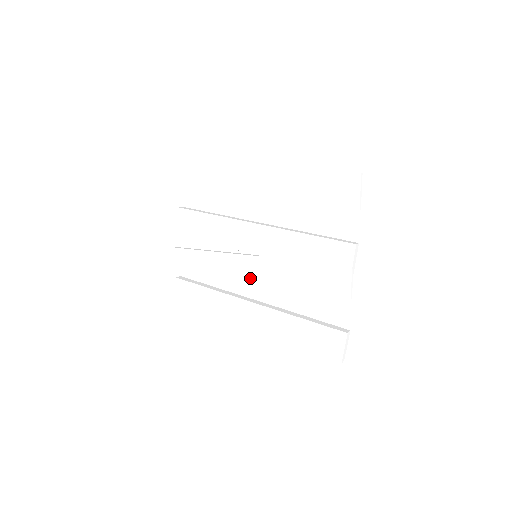
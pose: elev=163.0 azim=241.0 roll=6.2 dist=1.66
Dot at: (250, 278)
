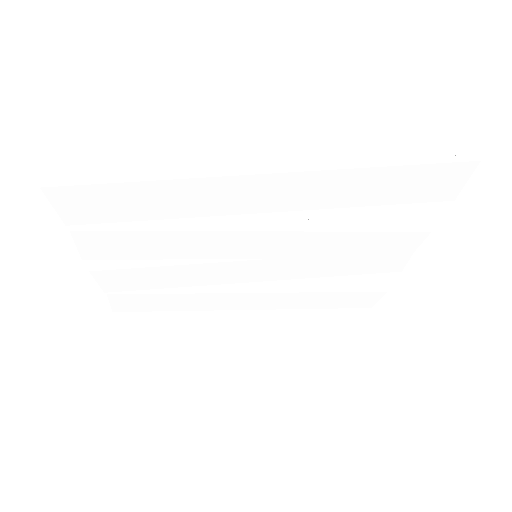
Dot at: (249, 278)
